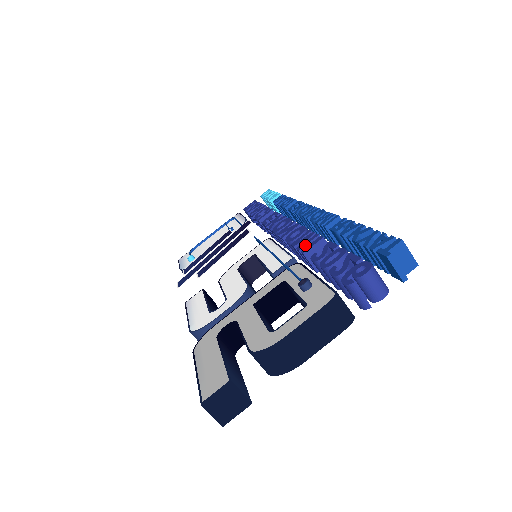
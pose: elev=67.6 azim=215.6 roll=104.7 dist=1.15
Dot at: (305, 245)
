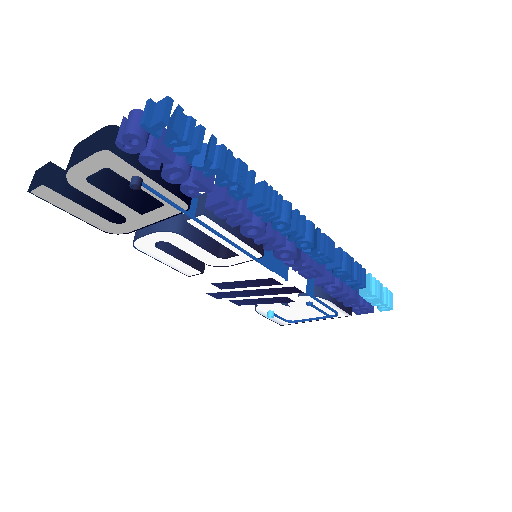
Dot at: occluded
